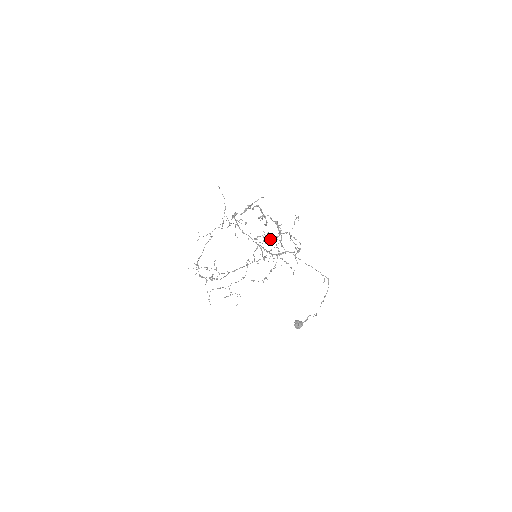
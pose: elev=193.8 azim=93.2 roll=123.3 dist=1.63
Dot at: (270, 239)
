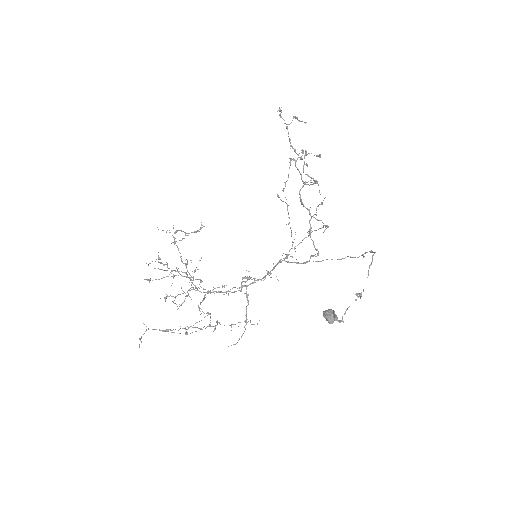
Dot at: (306, 164)
